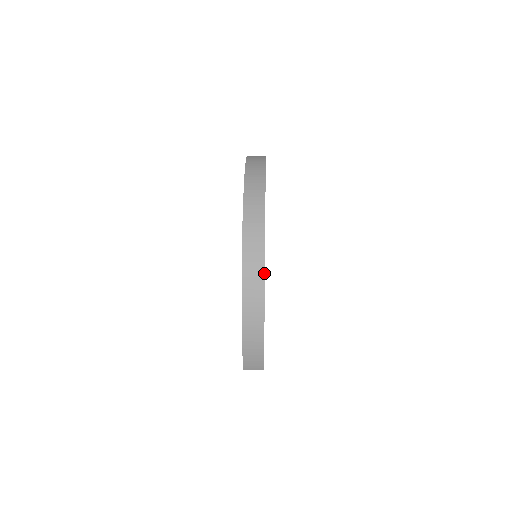
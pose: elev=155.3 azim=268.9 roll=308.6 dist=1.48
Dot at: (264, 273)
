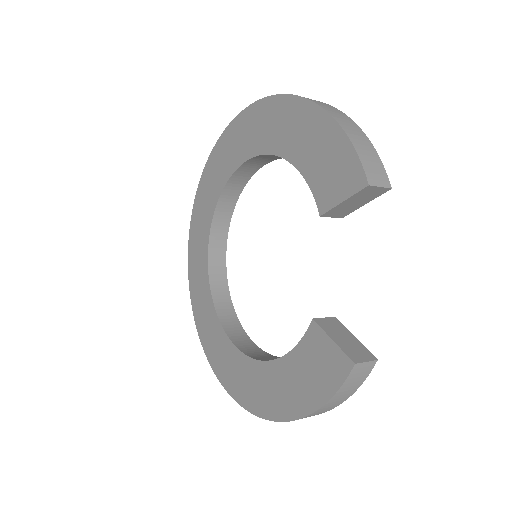
Dot at: occluded
